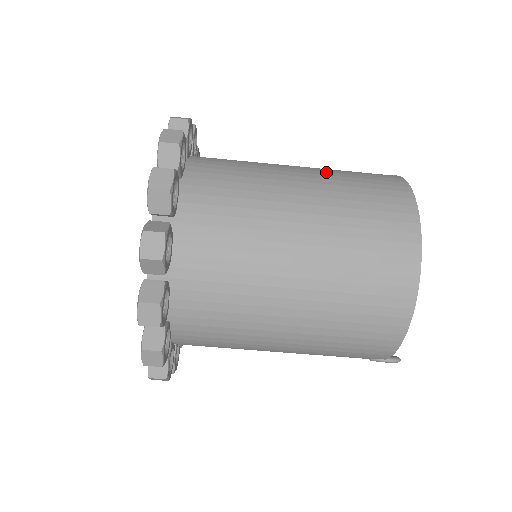
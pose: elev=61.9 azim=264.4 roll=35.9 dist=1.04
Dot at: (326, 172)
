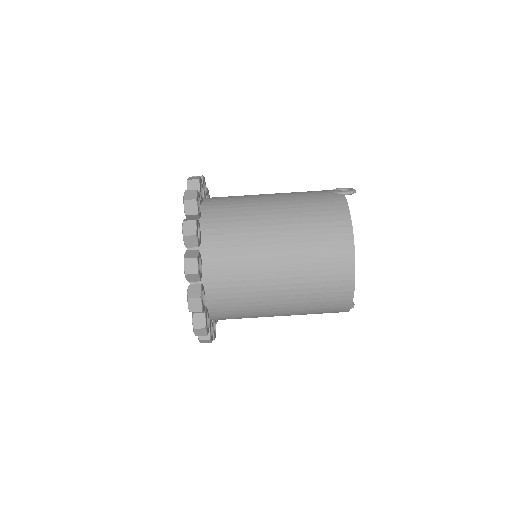
Dot at: (294, 214)
